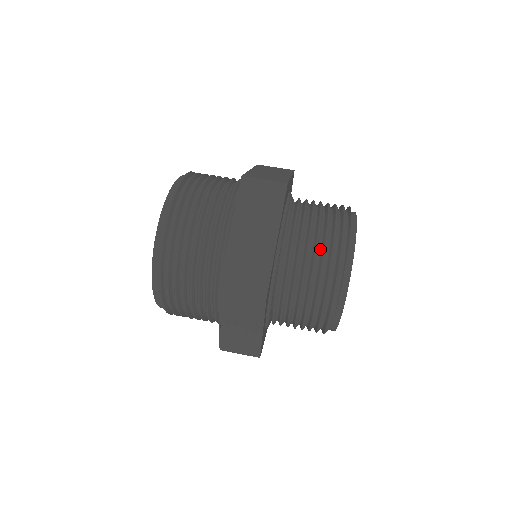
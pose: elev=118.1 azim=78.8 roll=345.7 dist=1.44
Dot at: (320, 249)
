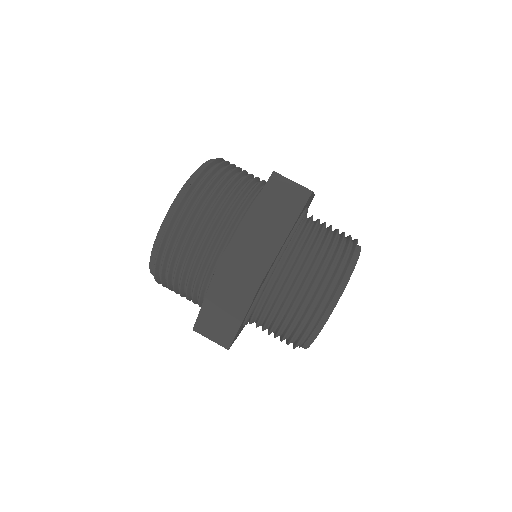
Dot at: (290, 319)
